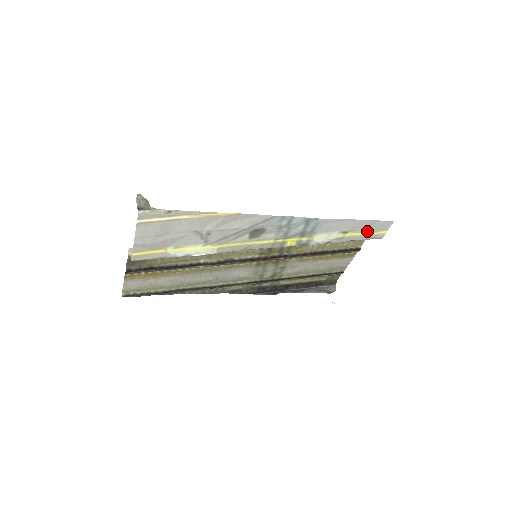
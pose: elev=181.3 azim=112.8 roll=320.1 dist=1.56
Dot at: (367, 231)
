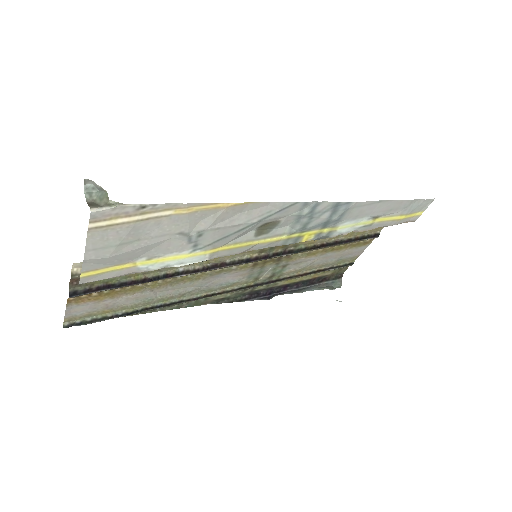
Dot at: (401, 214)
